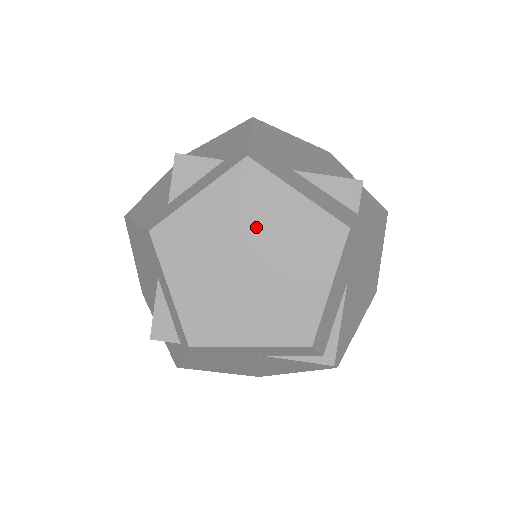
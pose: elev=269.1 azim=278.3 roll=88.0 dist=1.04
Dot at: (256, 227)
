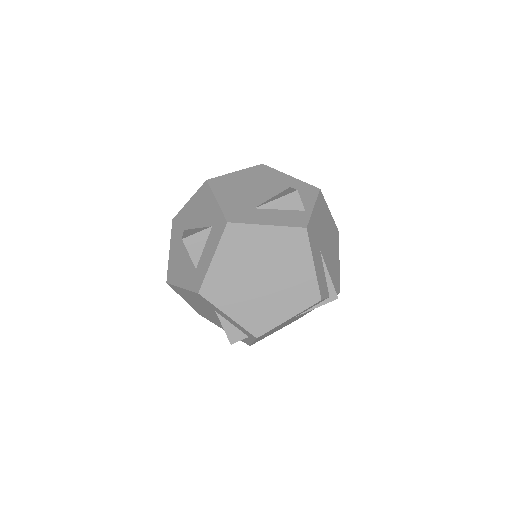
Dot at: (255, 257)
